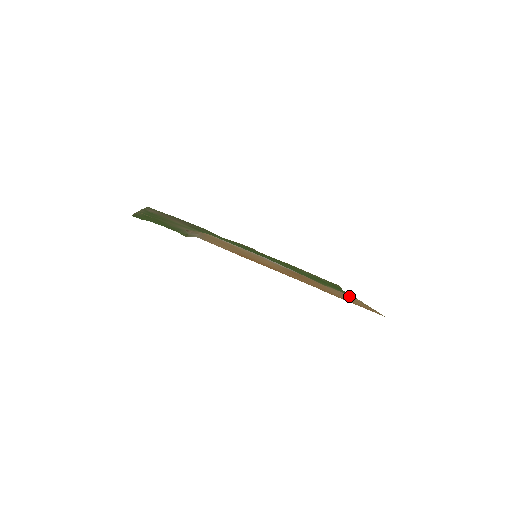
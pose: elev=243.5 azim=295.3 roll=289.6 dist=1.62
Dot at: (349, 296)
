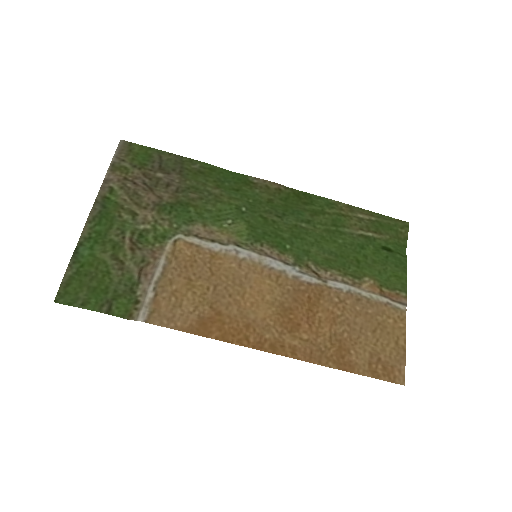
Dot at: (384, 309)
